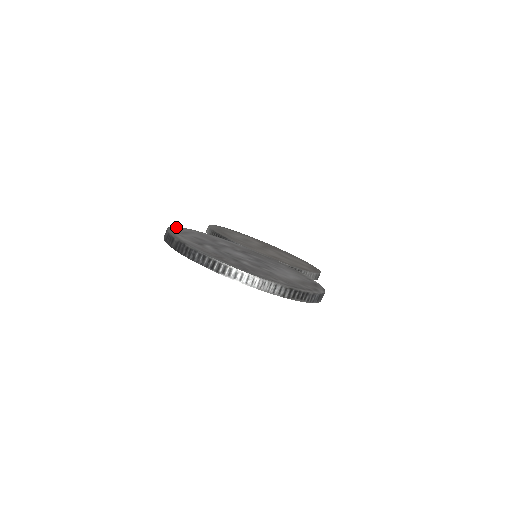
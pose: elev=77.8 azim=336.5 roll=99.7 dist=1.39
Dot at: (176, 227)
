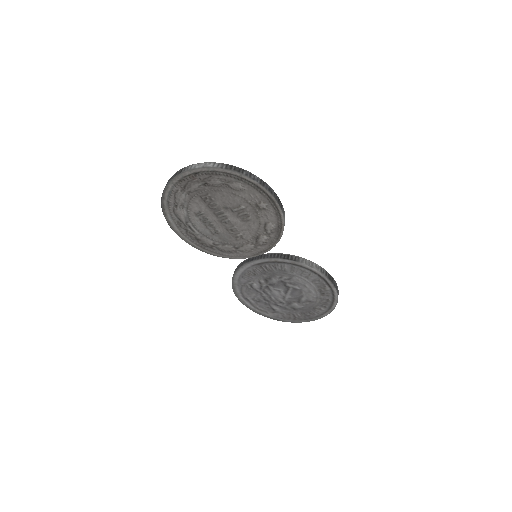
Dot at: occluded
